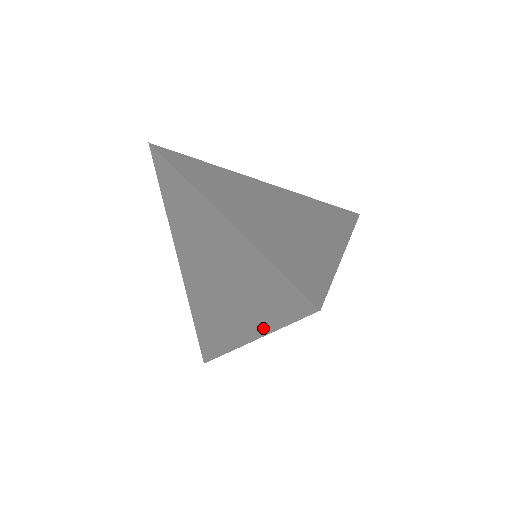
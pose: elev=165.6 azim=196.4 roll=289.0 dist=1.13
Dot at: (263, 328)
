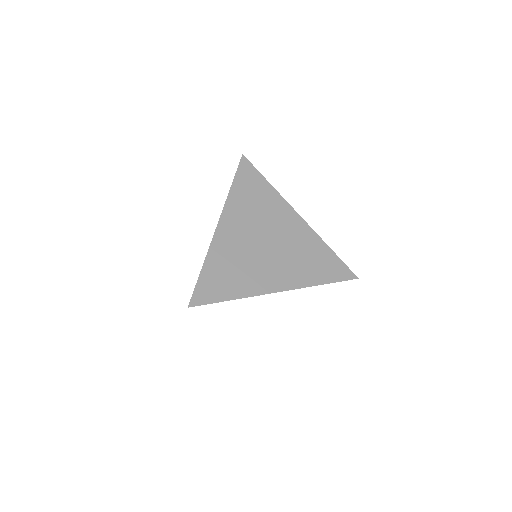
Dot at: occluded
